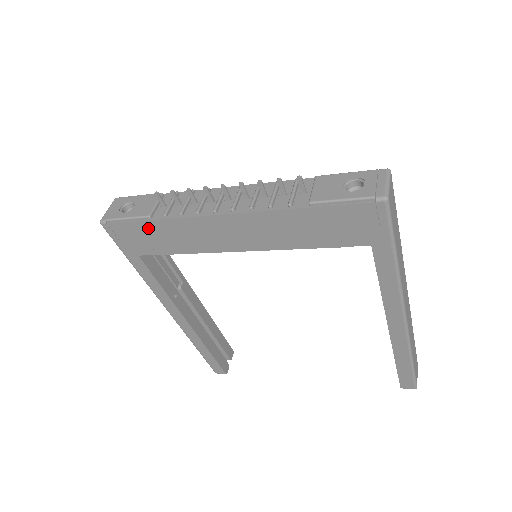
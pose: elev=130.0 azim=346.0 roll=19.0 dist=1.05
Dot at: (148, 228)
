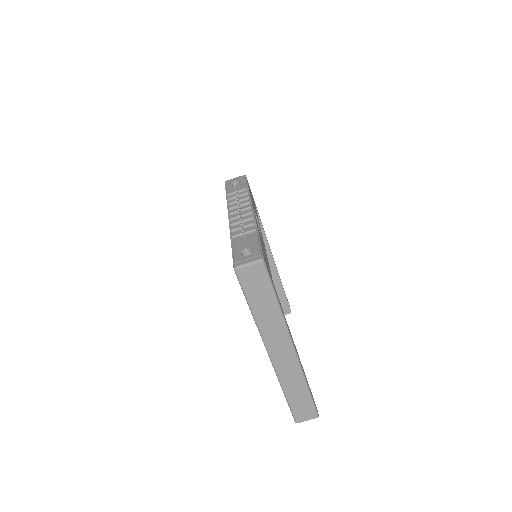
Dot at: occluded
